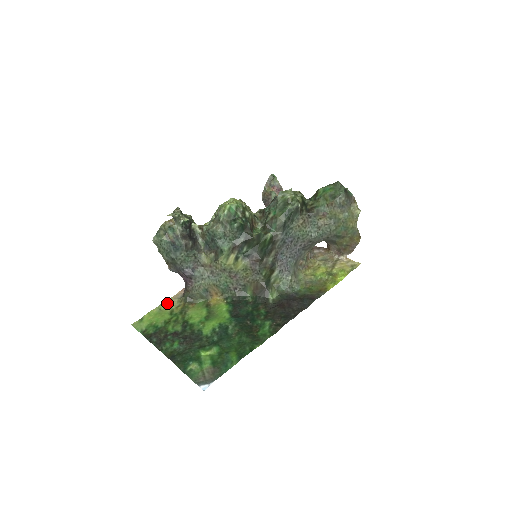
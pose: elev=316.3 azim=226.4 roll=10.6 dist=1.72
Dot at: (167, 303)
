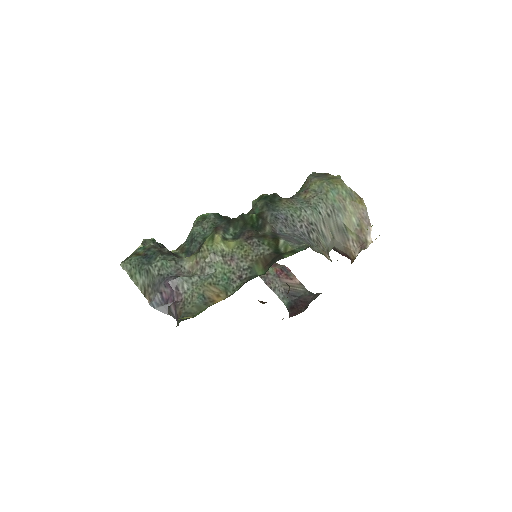
Dot at: occluded
